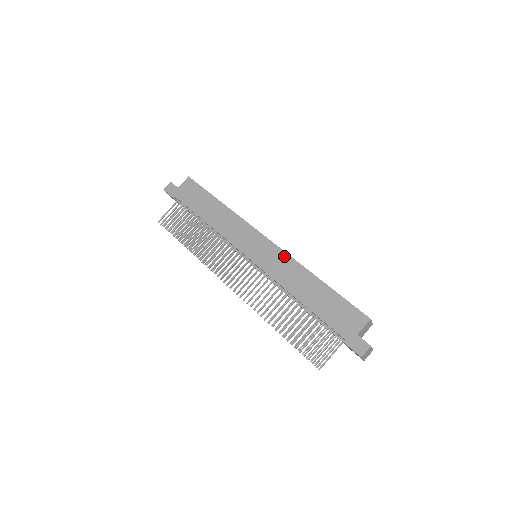
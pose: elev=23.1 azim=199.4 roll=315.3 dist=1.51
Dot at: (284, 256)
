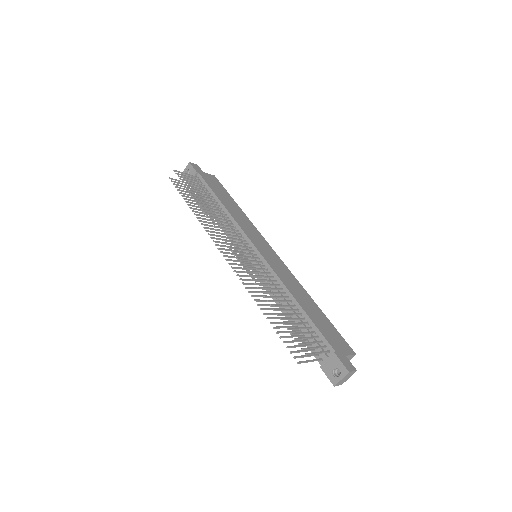
Dot at: (288, 270)
